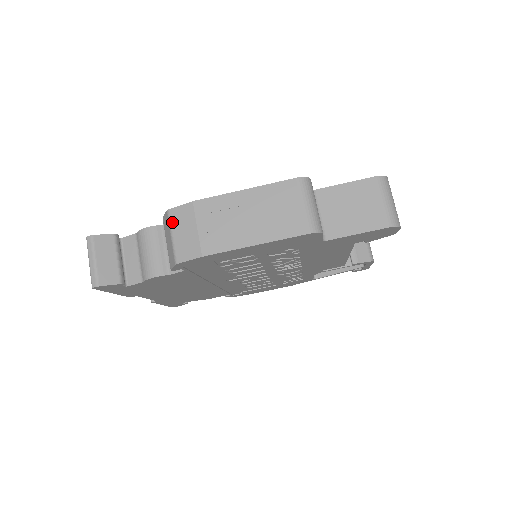
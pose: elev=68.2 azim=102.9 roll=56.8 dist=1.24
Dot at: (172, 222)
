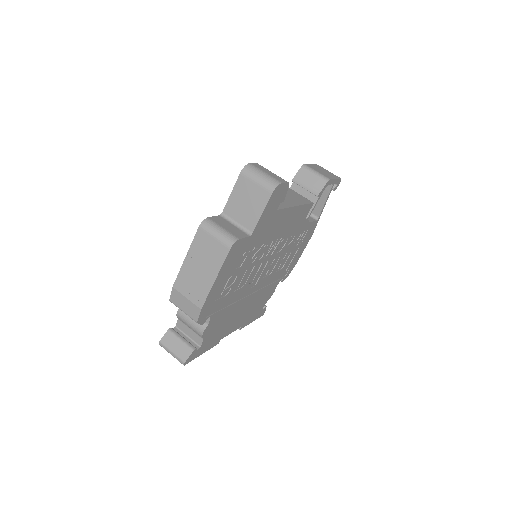
Dot at: (176, 305)
